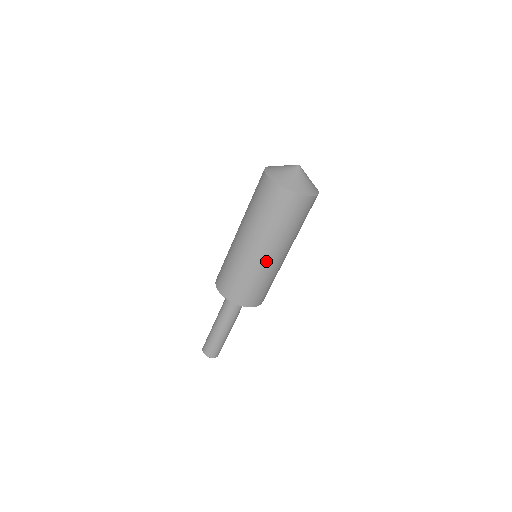
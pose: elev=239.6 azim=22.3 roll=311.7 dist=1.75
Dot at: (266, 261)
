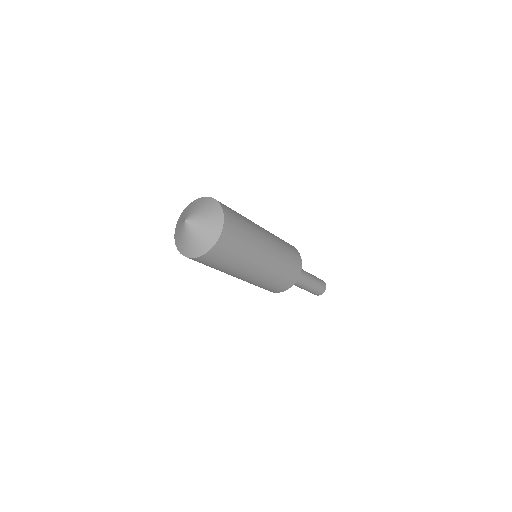
Dot at: occluded
